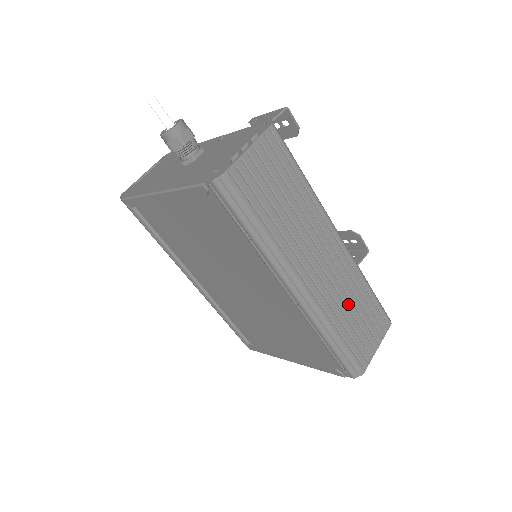
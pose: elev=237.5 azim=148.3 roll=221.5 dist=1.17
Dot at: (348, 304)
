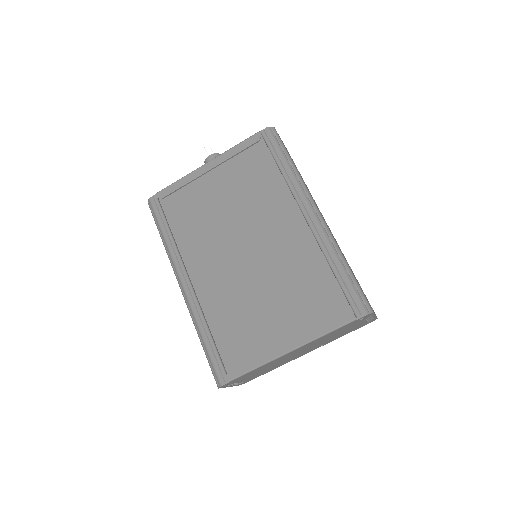
Dot at: occluded
